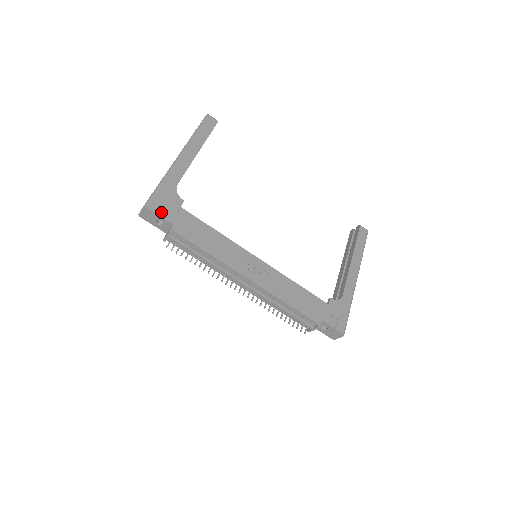
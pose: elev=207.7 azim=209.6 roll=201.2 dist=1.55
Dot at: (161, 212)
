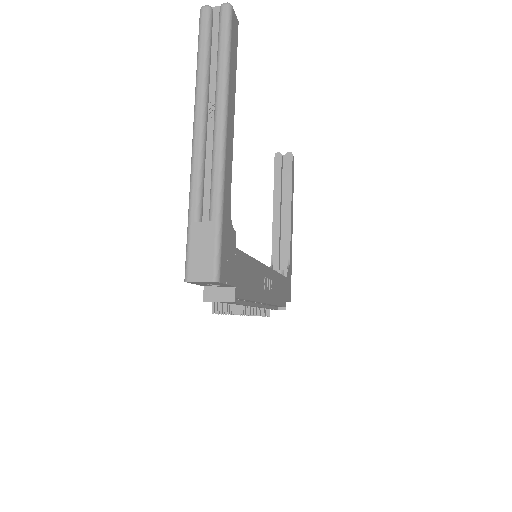
Dot at: (228, 276)
